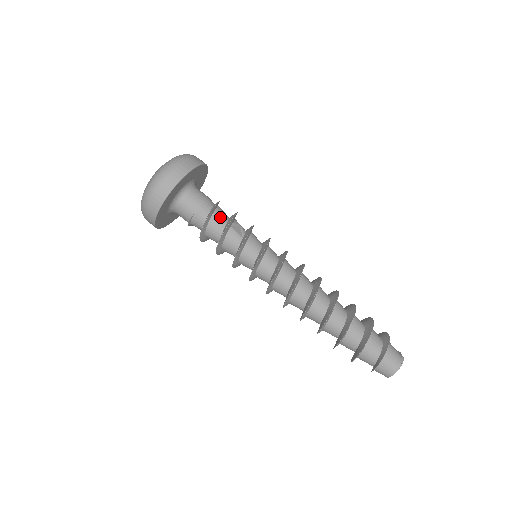
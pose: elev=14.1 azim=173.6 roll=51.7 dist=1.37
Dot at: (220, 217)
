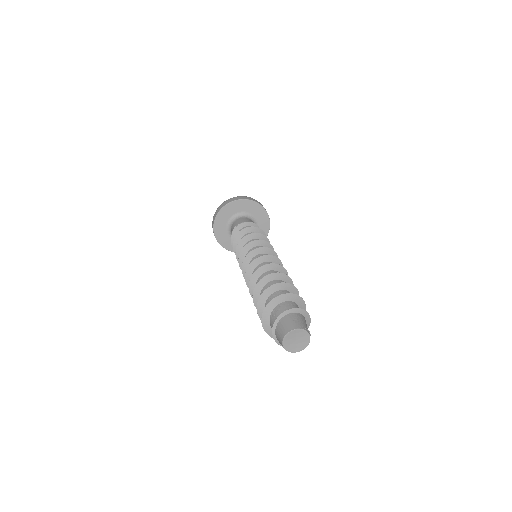
Dot at: occluded
